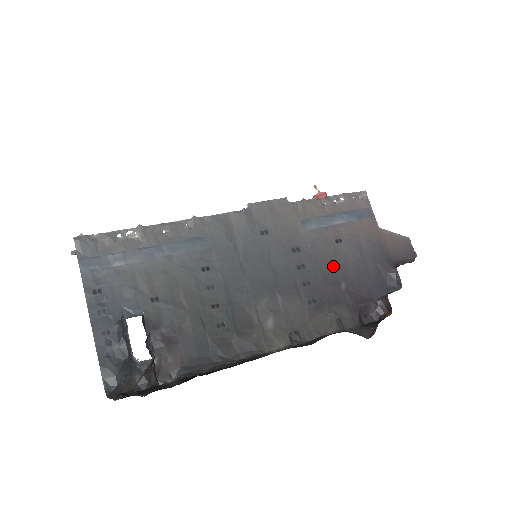
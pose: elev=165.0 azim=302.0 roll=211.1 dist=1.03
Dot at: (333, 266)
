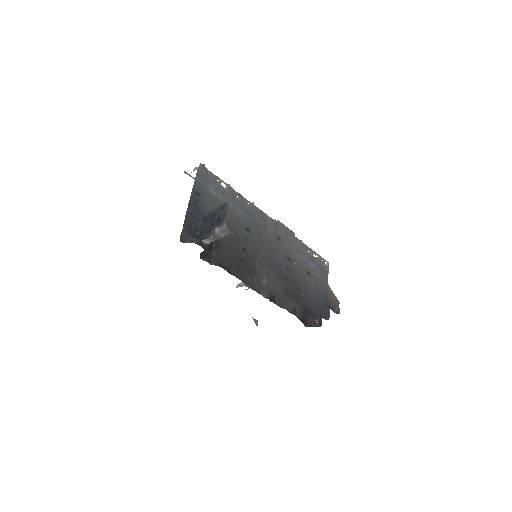
Dot at: (302, 282)
